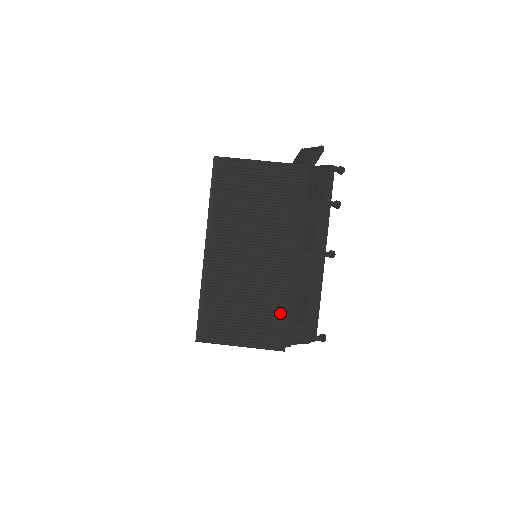
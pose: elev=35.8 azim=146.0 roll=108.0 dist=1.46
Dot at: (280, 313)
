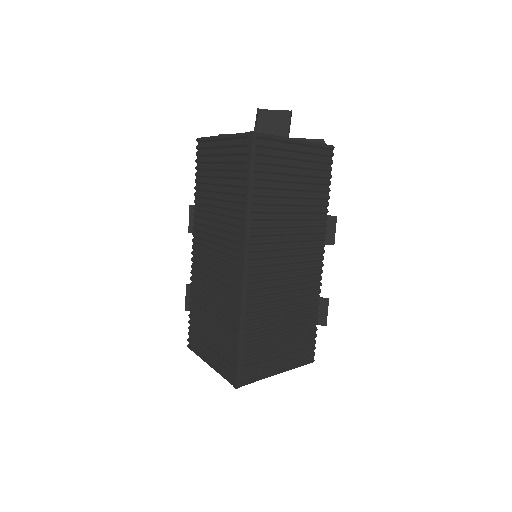
Dot at: (311, 322)
